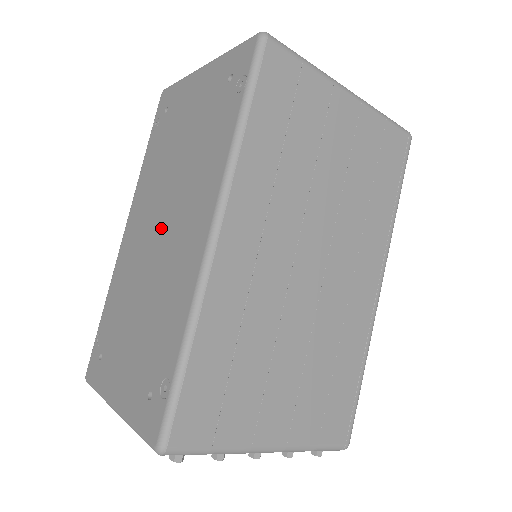
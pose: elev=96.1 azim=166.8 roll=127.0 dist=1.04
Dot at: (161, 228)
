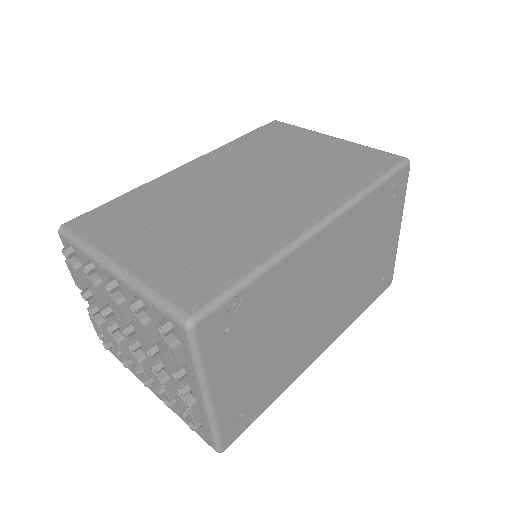
Dot at: occluded
